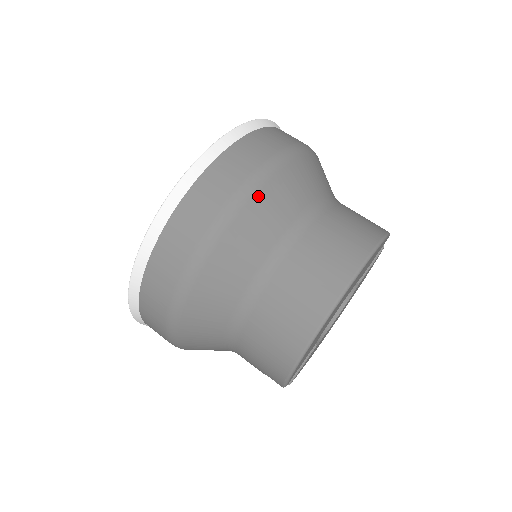
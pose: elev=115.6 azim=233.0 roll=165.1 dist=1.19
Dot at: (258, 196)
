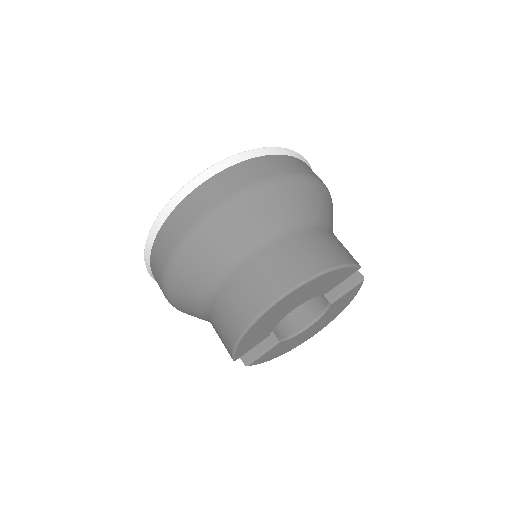
Dot at: (247, 203)
